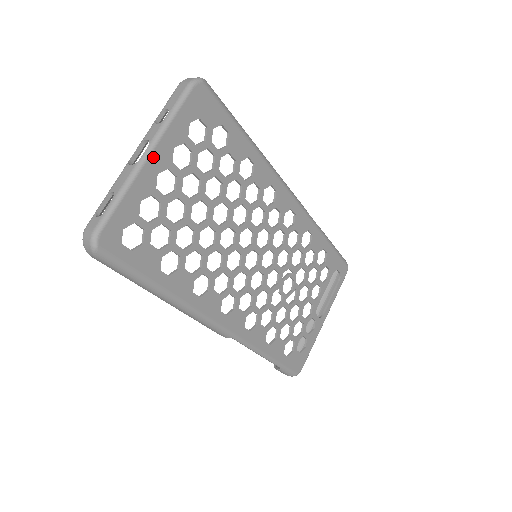
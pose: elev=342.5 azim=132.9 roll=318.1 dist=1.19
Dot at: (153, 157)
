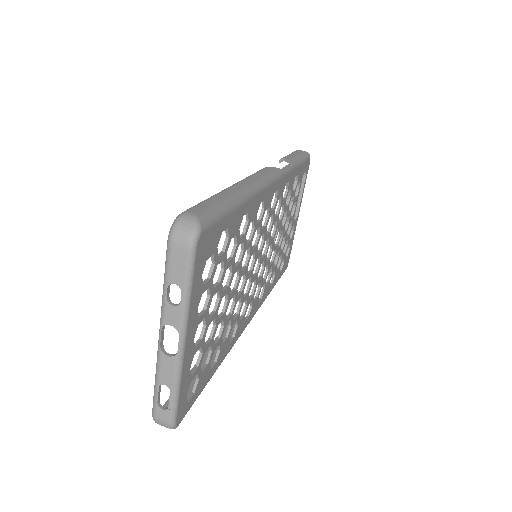
Dot at: (187, 339)
